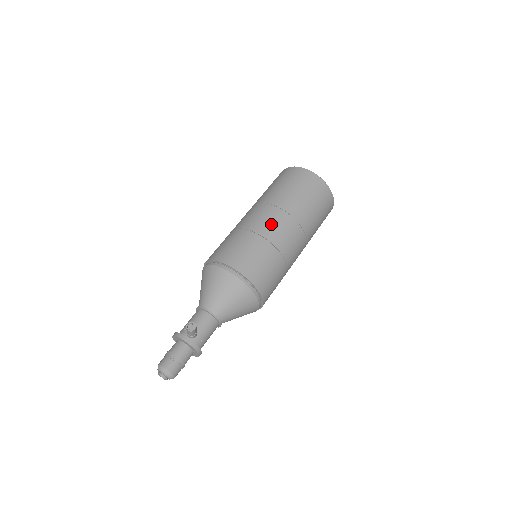
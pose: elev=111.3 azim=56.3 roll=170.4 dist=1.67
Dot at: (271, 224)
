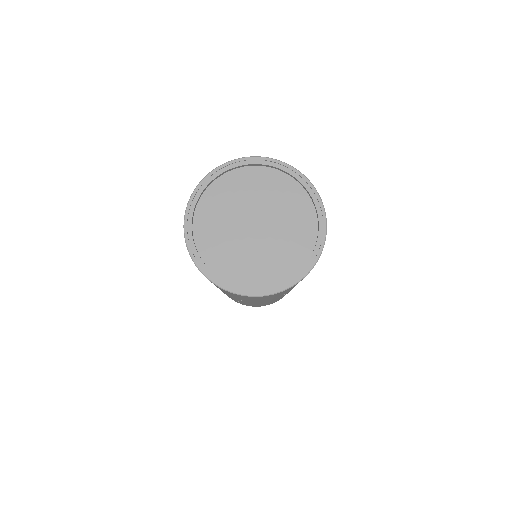
Dot at: occluded
